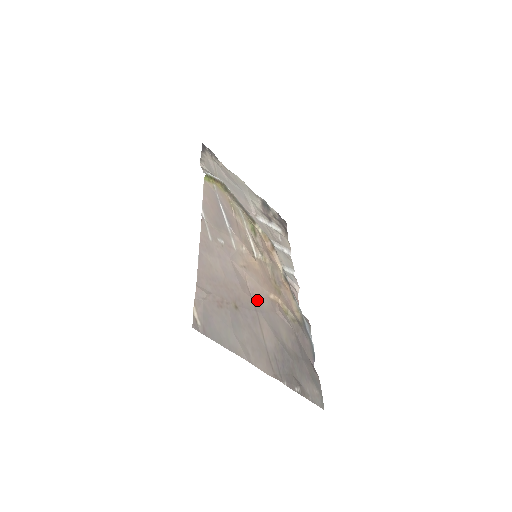
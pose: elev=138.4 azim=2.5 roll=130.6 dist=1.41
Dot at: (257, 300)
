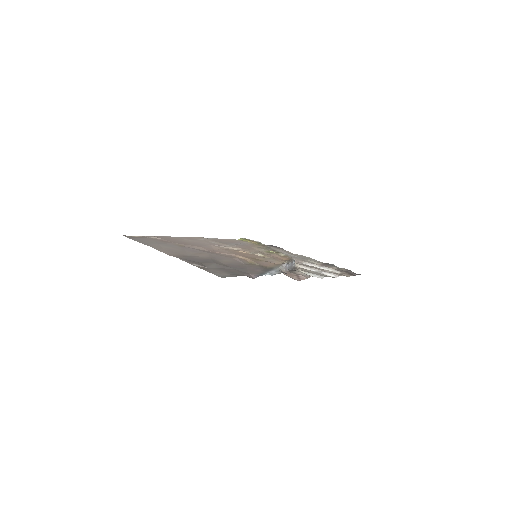
Dot at: (215, 253)
